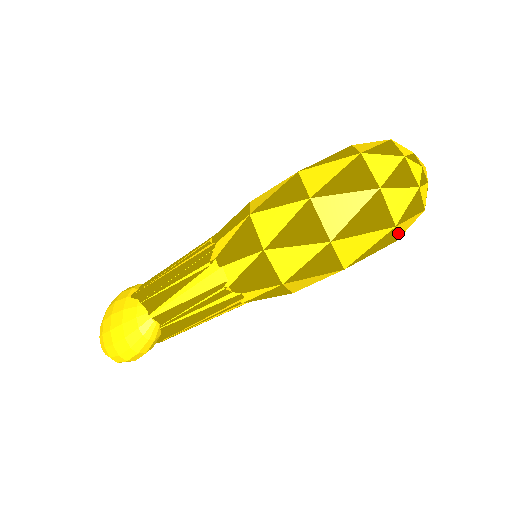
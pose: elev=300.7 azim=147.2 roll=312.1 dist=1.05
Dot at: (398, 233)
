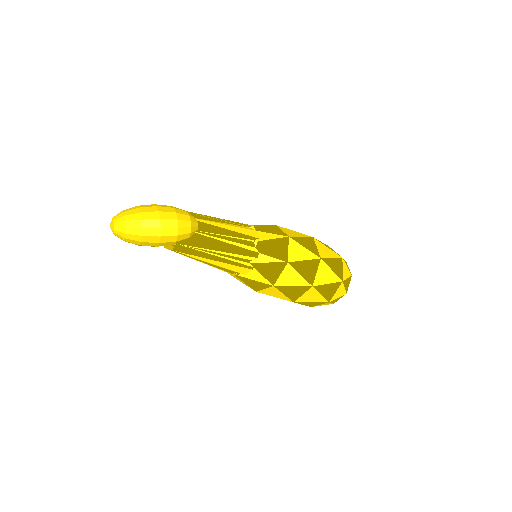
Dot at: (335, 293)
